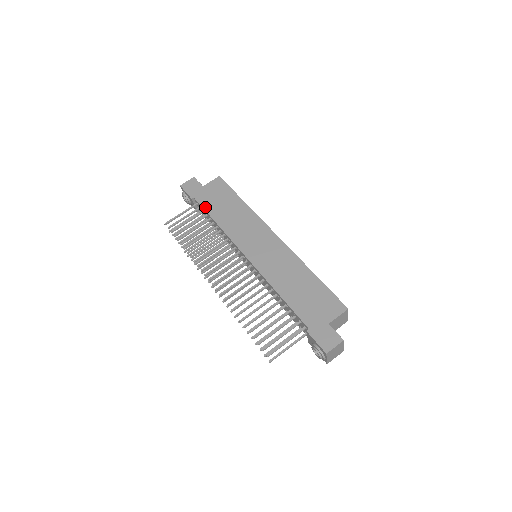
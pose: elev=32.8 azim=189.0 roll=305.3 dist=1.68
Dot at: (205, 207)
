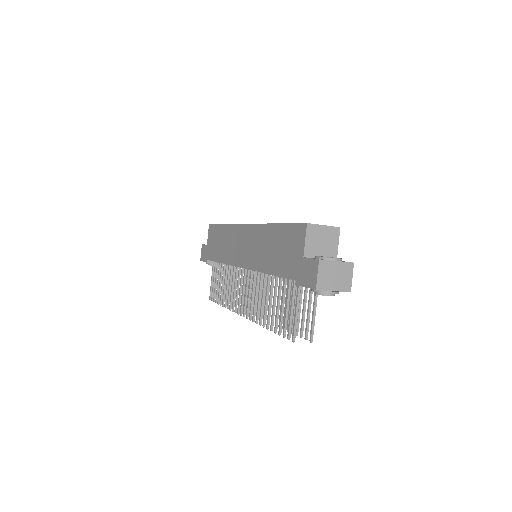
Dot at: (213, 259)
